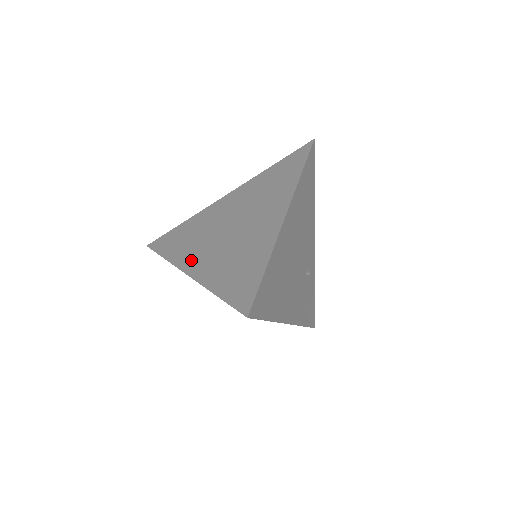
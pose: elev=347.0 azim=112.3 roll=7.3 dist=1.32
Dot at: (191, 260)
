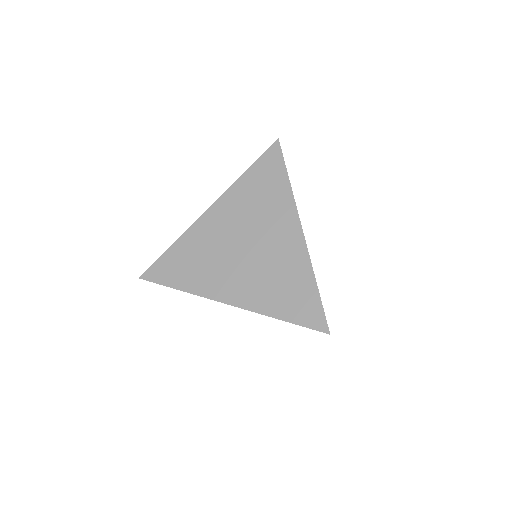
Dot at: (222, 289)
